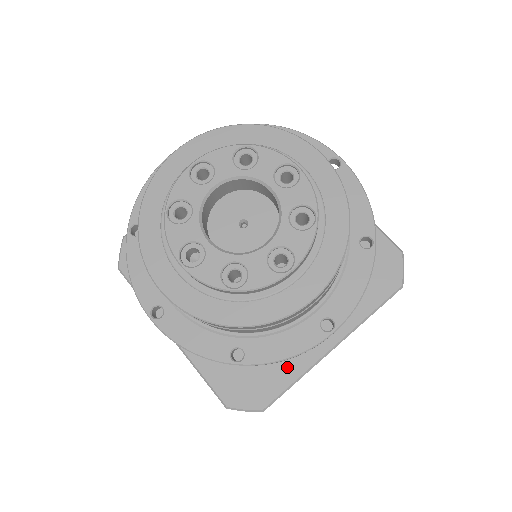
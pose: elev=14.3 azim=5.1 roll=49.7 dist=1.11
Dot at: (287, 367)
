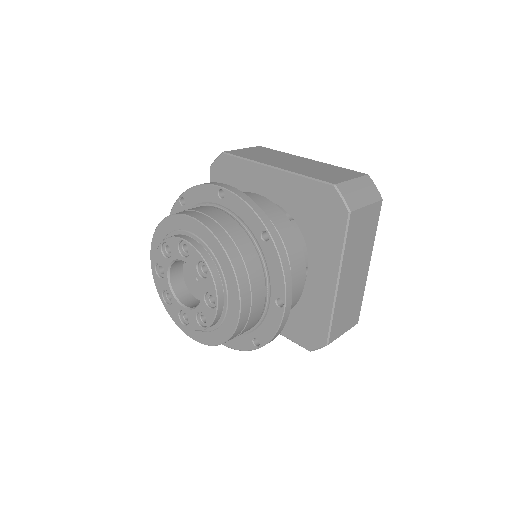
Dot at: occluded
